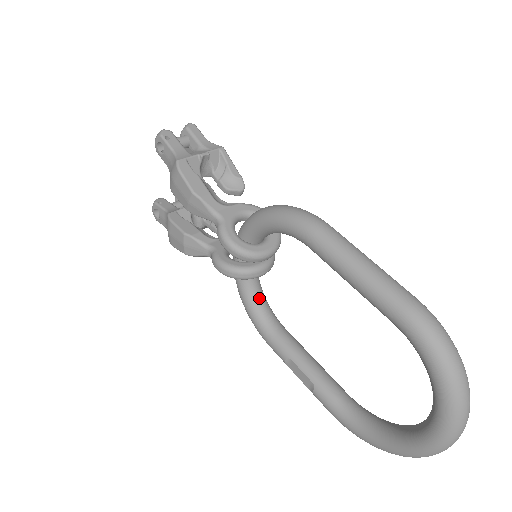
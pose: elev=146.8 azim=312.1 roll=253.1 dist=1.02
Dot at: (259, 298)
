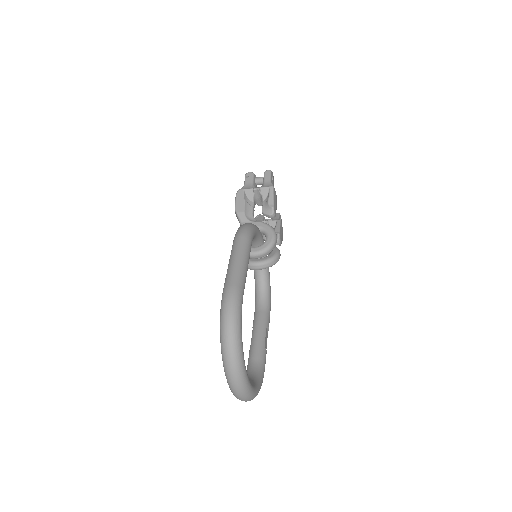
Dot at: (261, 286)
